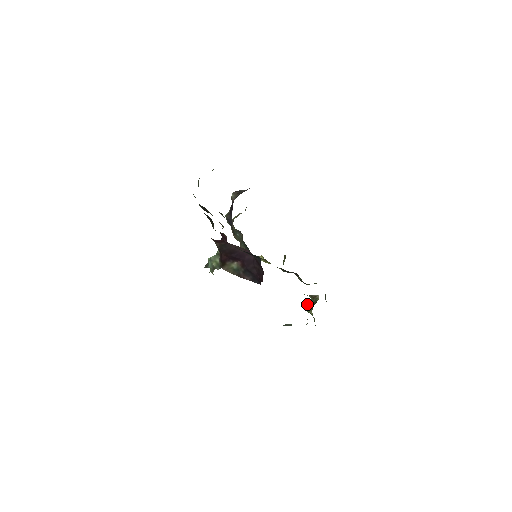
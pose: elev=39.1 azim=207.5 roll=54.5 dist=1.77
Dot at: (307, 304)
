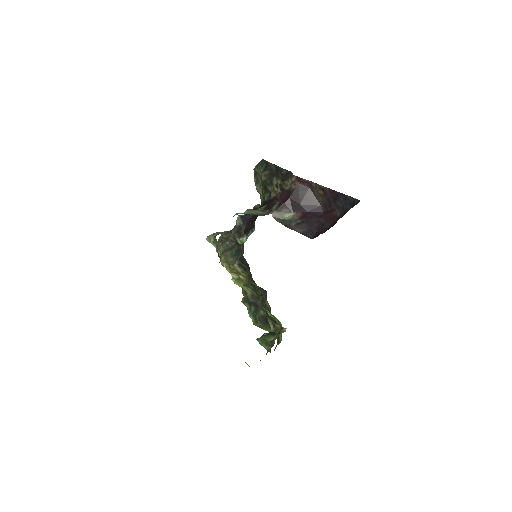
Dot at: occluded
